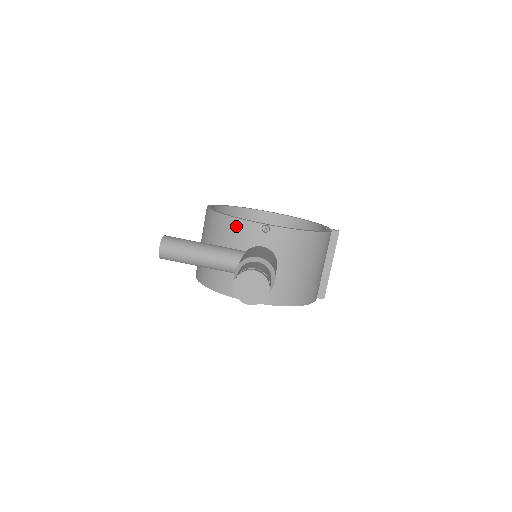
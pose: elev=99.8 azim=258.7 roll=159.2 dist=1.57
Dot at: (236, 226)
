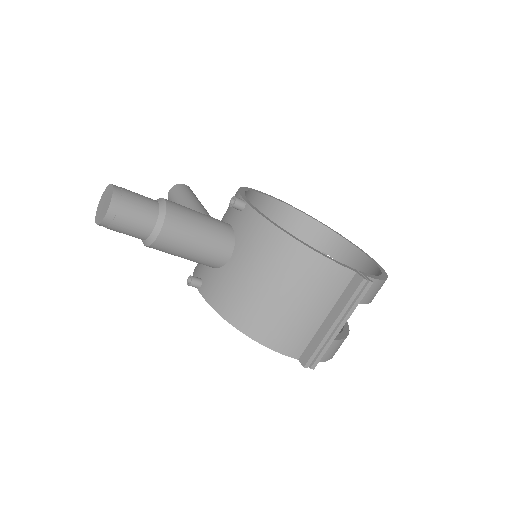
Dot at: occluded
